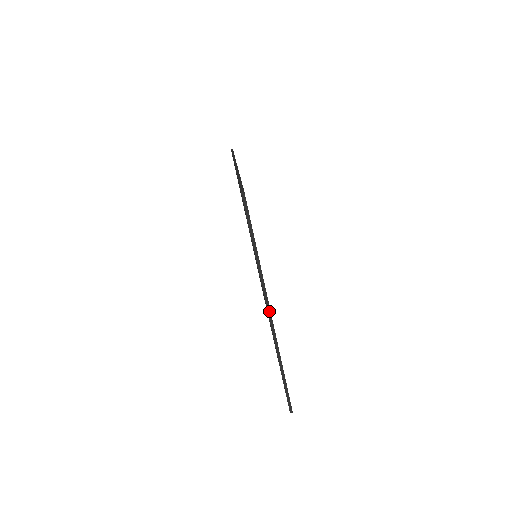
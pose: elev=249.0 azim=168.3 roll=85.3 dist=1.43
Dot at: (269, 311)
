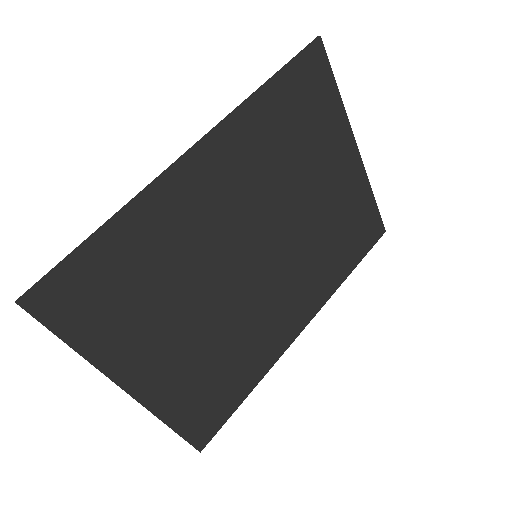
Dot at: (125, 391)
